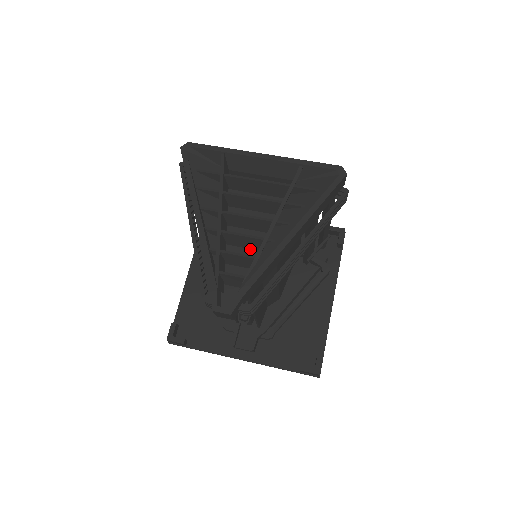
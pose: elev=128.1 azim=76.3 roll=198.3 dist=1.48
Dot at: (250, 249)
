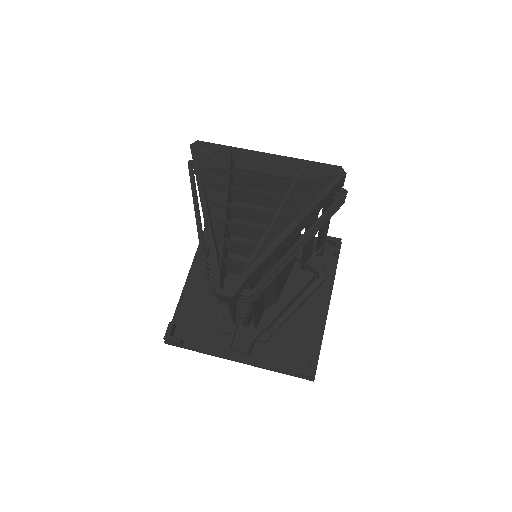
Dot at: (252, 240)
